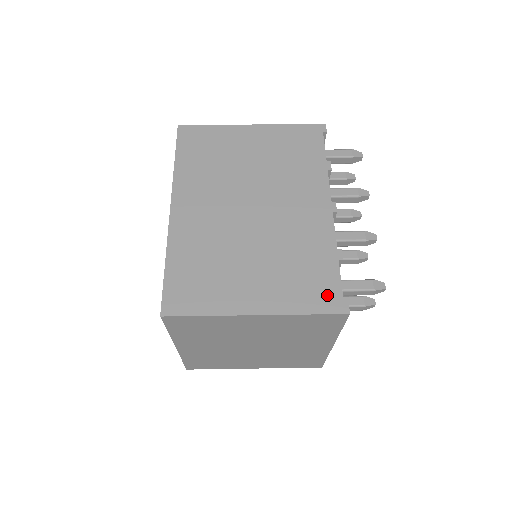
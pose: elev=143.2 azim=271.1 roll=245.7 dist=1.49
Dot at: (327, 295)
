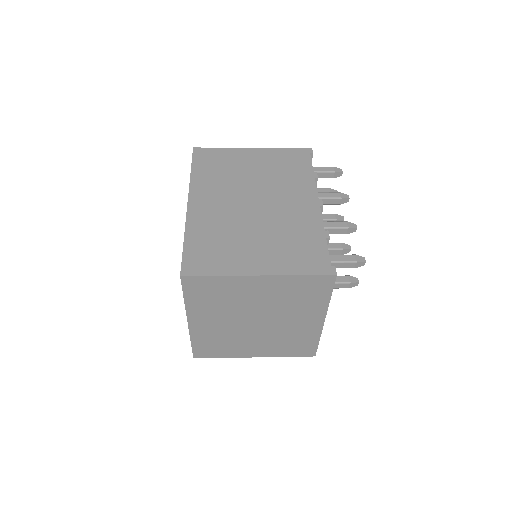
Dot at: (318, 262)
